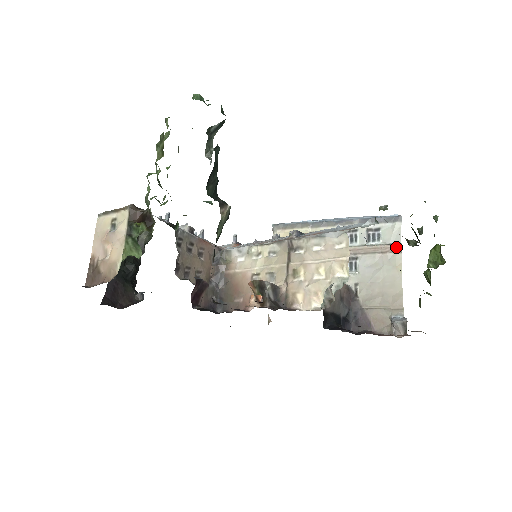
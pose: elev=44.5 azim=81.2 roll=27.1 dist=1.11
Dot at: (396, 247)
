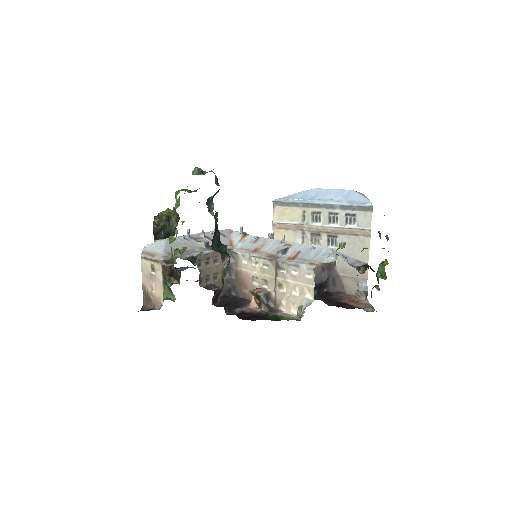
Dot at: (366, 232)
